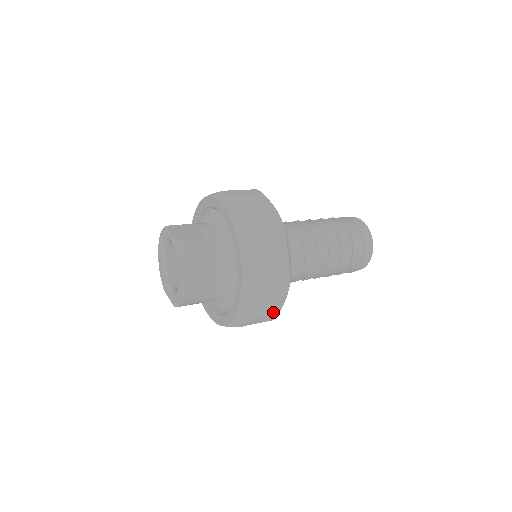
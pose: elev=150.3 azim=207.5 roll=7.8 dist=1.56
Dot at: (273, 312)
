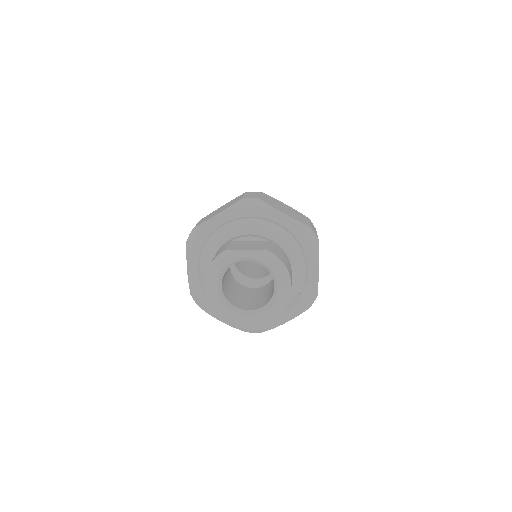
Dot at: occluded
